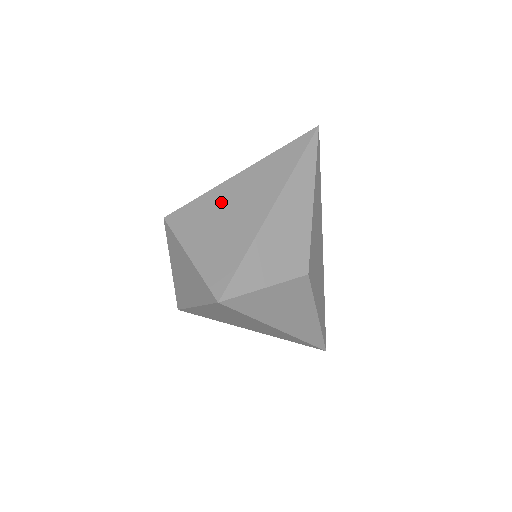
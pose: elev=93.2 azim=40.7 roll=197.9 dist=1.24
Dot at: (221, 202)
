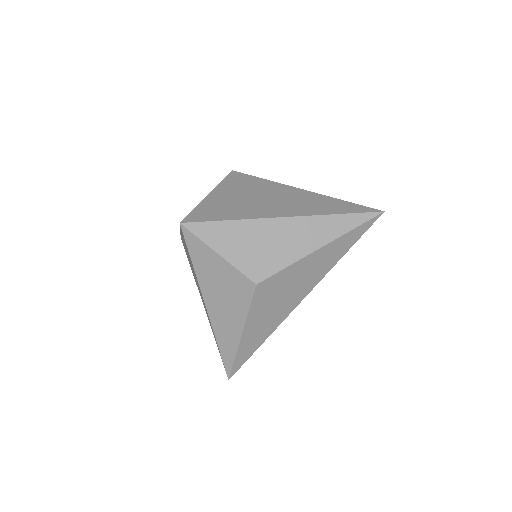
Dot at: (268, 190)
